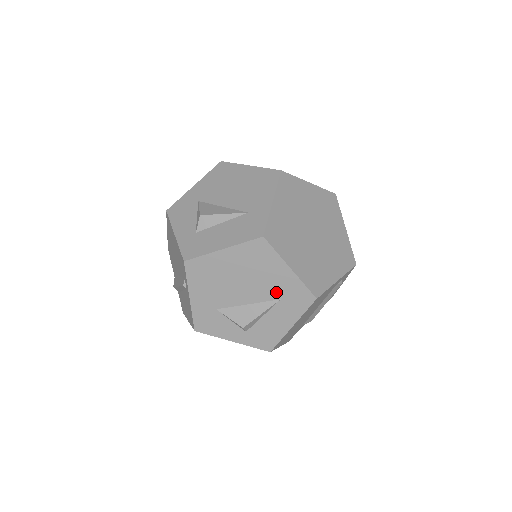
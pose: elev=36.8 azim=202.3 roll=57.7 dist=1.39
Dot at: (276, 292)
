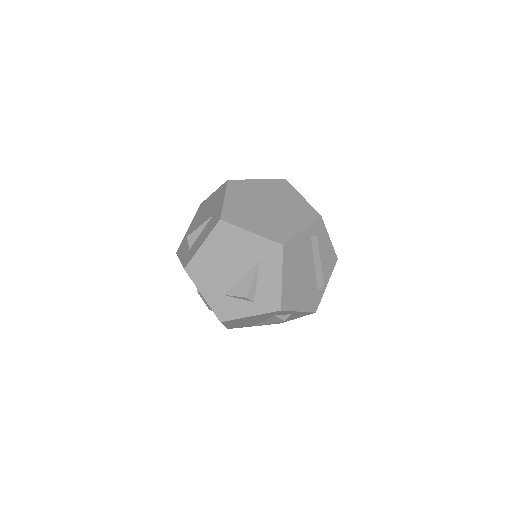
Dot at: (253, 257)
